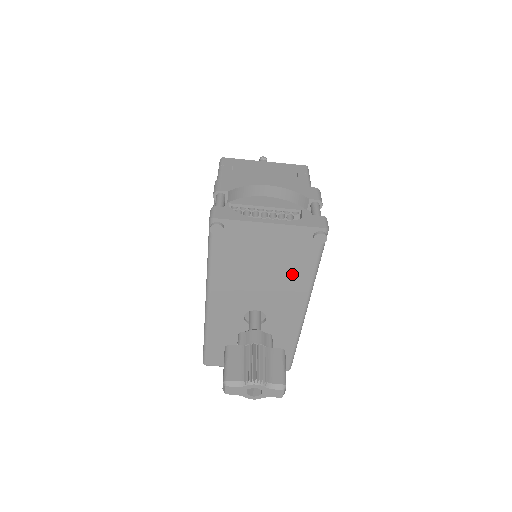
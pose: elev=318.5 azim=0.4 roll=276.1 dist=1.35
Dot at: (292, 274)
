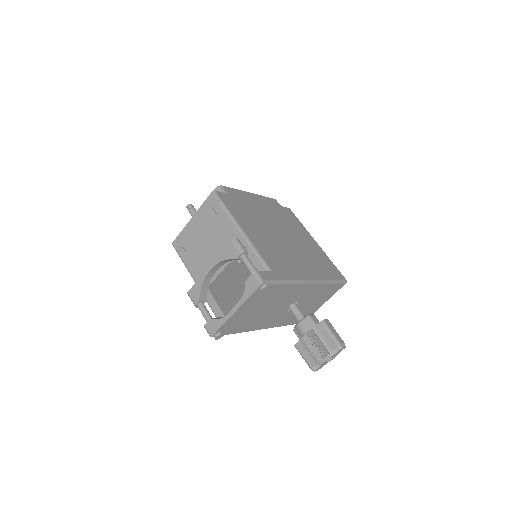
Dot at: (278, 295)
